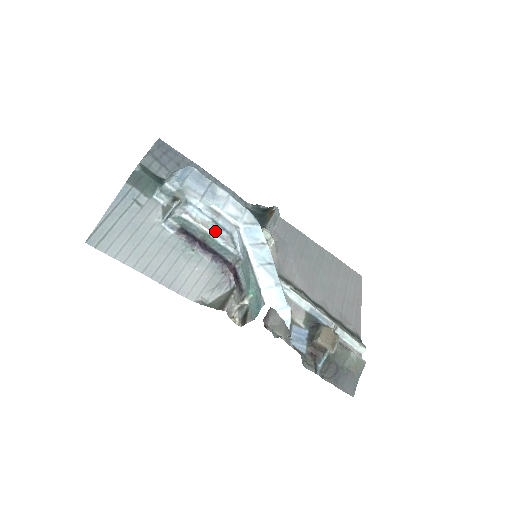
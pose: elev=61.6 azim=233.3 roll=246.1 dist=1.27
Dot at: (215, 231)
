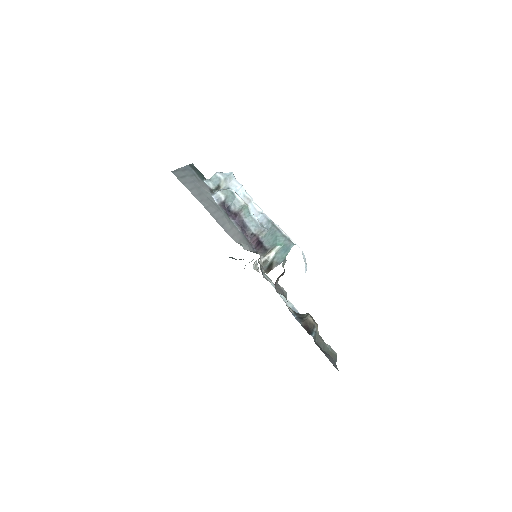
Dot at: (249, 207)
